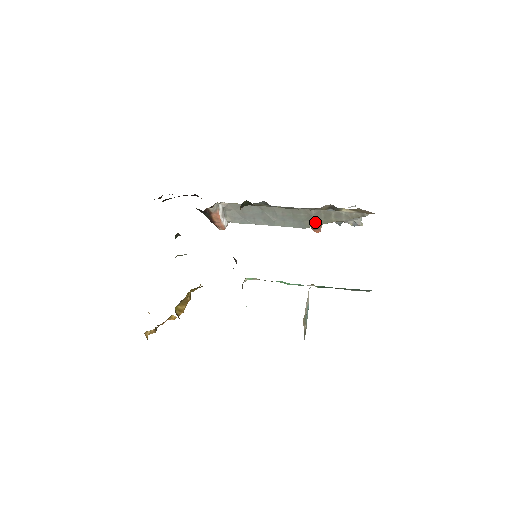
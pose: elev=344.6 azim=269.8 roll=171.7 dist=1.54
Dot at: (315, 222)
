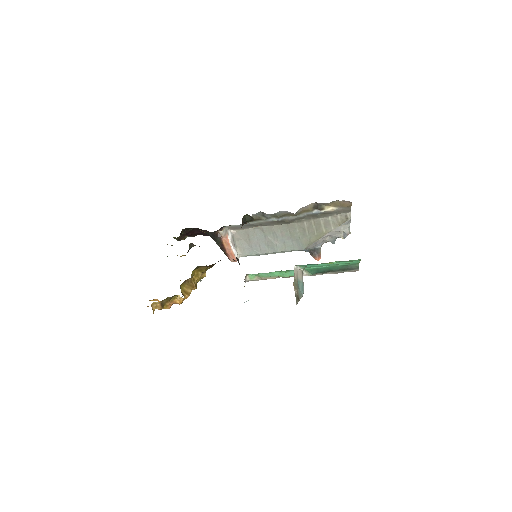
Dot at: (310, 238)
